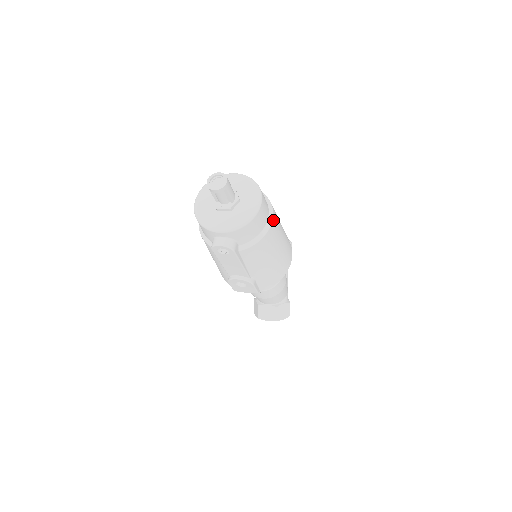
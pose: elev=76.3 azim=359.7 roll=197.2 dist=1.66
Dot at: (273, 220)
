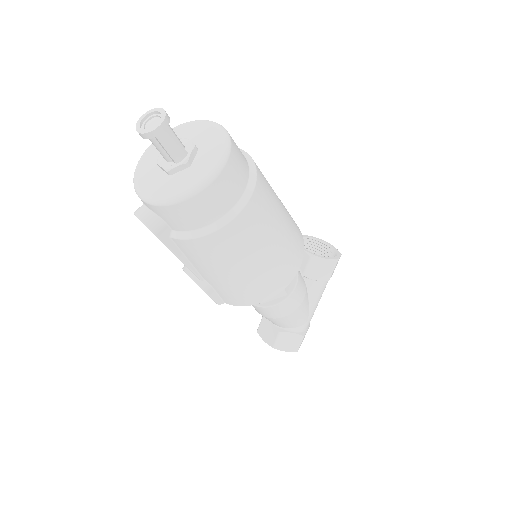
Dot at: (239, 217)
